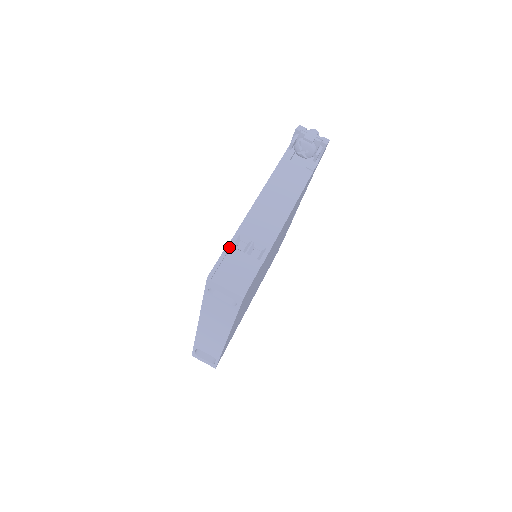
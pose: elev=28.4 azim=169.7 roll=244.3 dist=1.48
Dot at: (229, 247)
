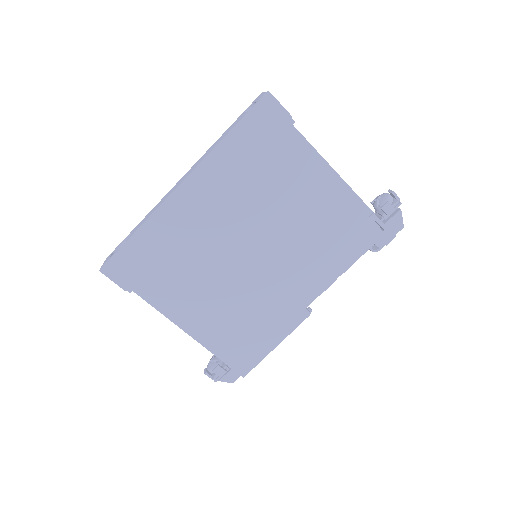
Dot at: occluded
